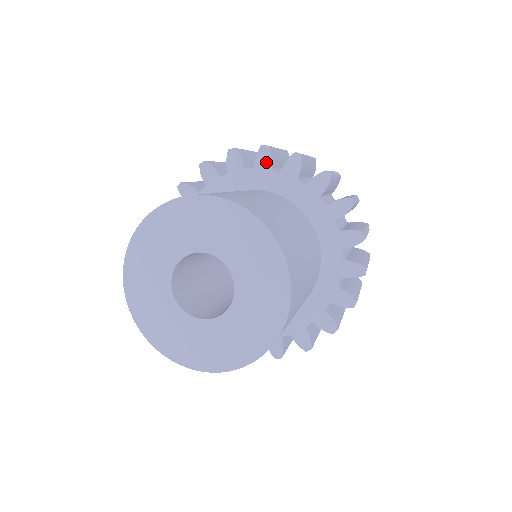
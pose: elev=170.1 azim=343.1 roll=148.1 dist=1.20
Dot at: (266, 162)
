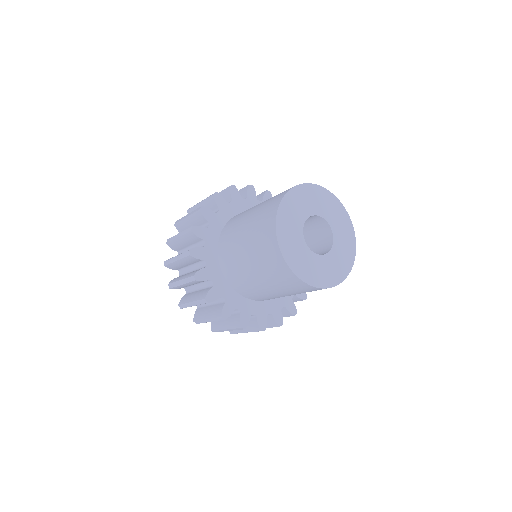
Dot at: occluded
